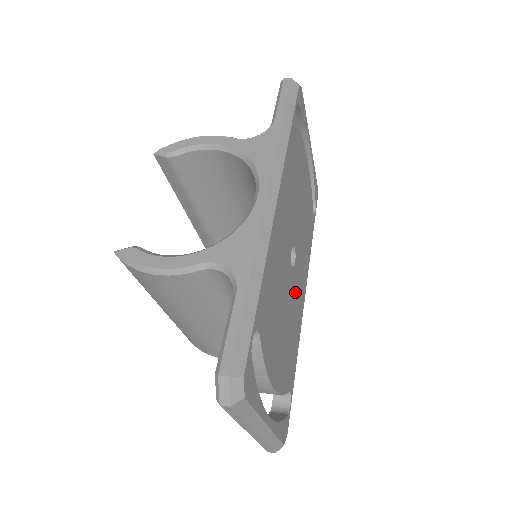
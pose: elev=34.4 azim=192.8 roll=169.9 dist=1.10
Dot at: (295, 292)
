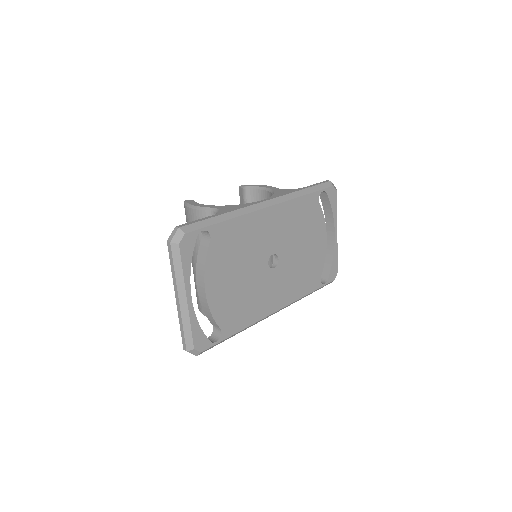
Dot at: (264, 285)
